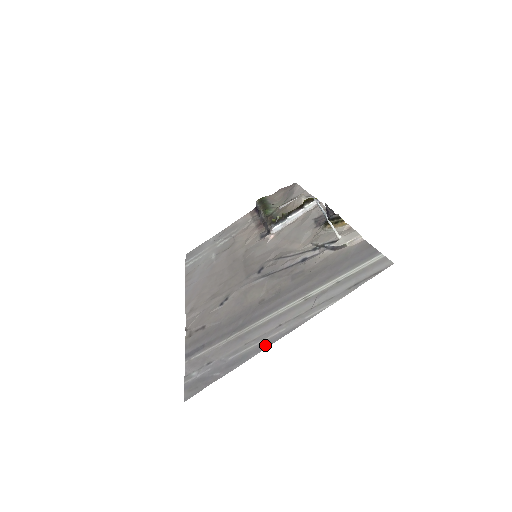
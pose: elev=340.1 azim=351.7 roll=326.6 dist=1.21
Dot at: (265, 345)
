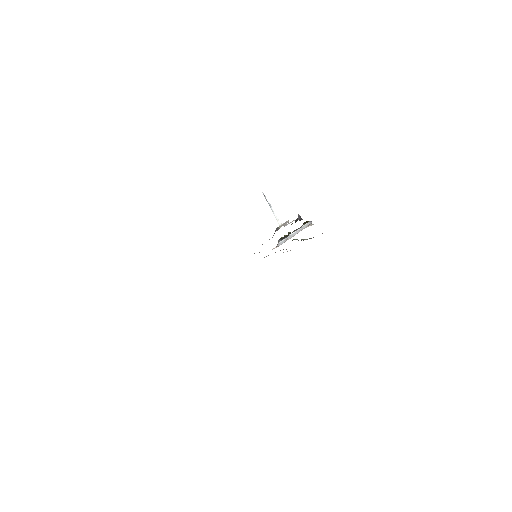
Dot at: occluded
